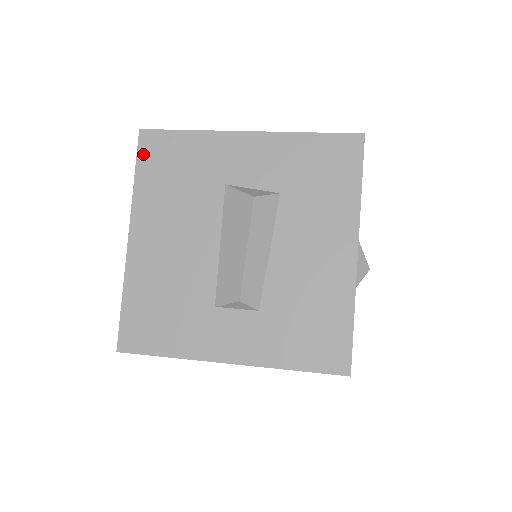
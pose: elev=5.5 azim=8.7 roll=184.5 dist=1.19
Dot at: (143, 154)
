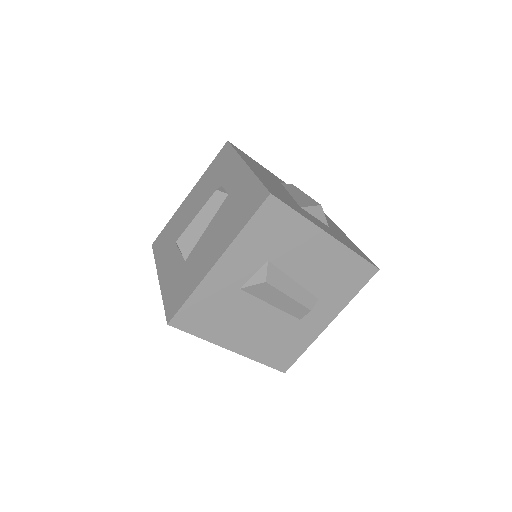
Dot at: (186, 328)
